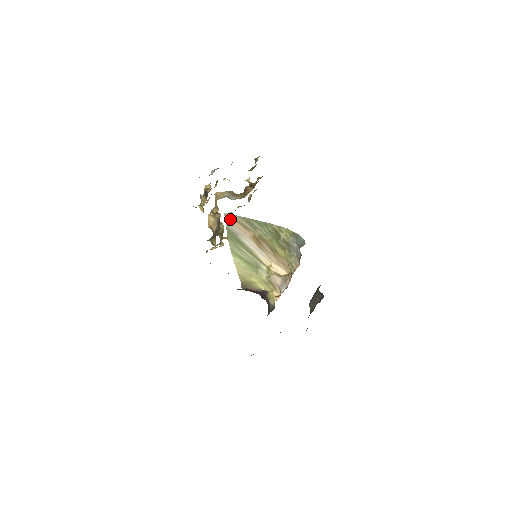
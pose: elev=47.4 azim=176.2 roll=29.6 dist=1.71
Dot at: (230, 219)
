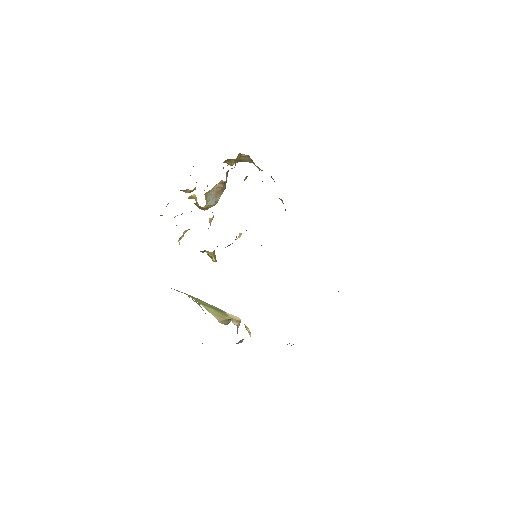
Dot at: (171, 288)
